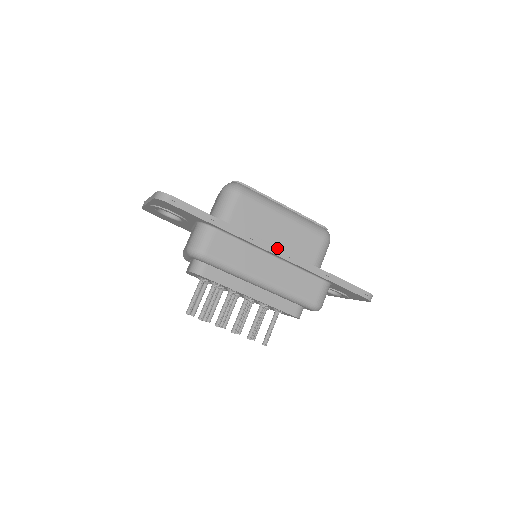
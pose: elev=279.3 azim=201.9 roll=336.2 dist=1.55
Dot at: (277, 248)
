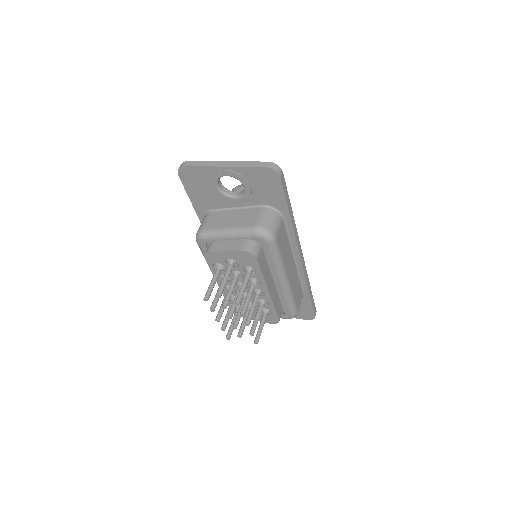
Dot at: (302, 253)
